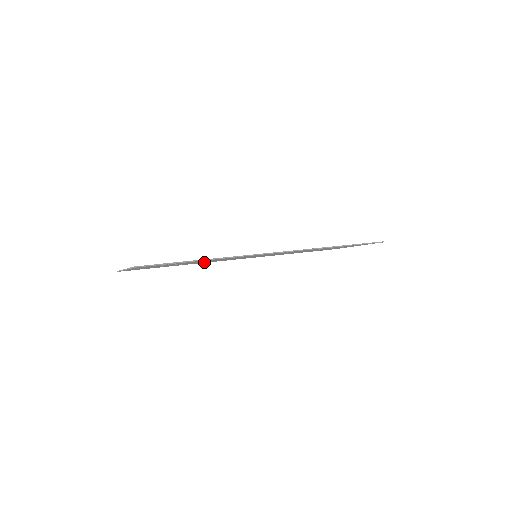
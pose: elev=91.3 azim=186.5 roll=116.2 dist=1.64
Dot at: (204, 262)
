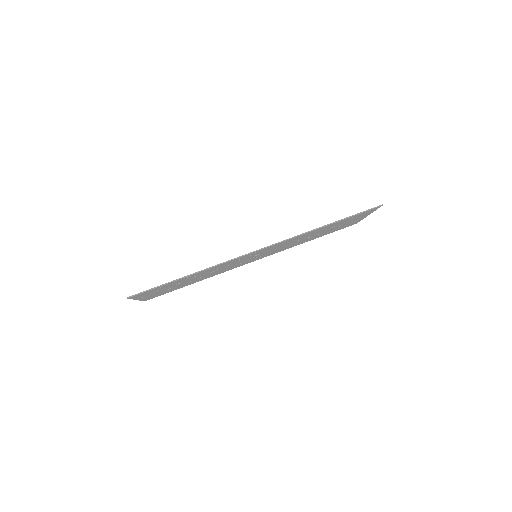
Dot at: (215, 274)
